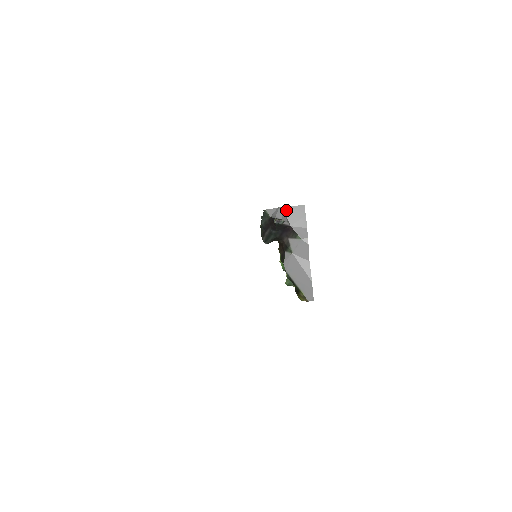
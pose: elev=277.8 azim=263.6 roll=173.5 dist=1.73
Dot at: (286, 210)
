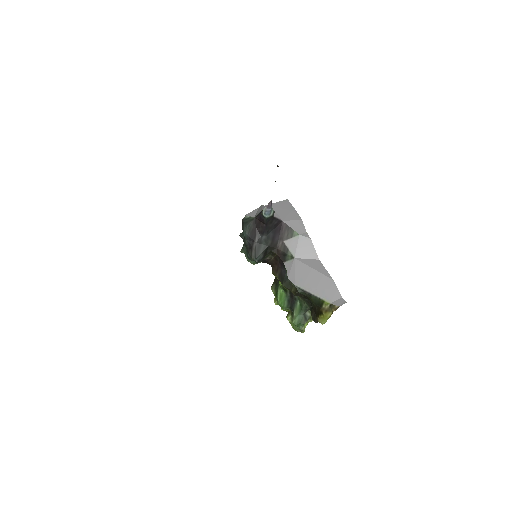
Dot at: occluded
